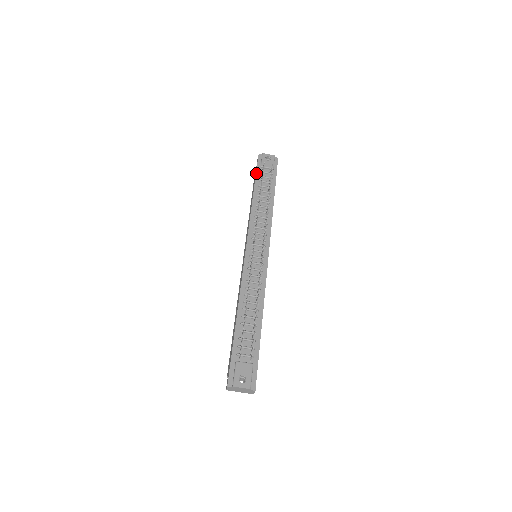
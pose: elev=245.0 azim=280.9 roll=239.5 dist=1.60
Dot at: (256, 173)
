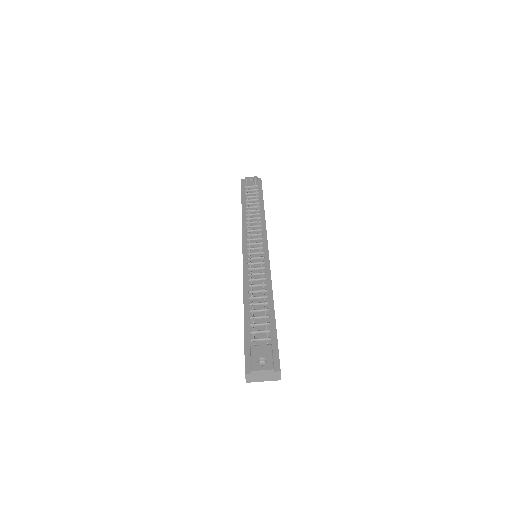
Dot at: (241, 193)
